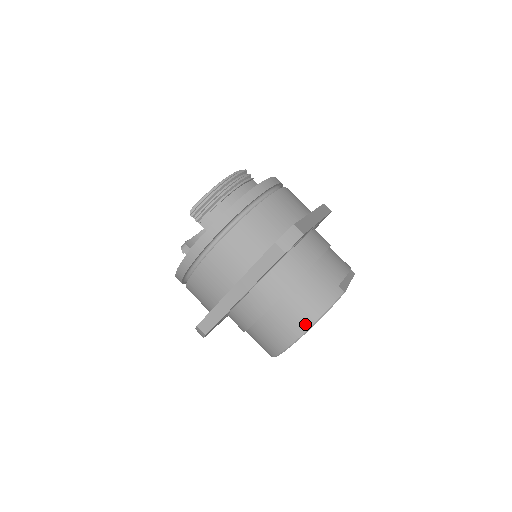
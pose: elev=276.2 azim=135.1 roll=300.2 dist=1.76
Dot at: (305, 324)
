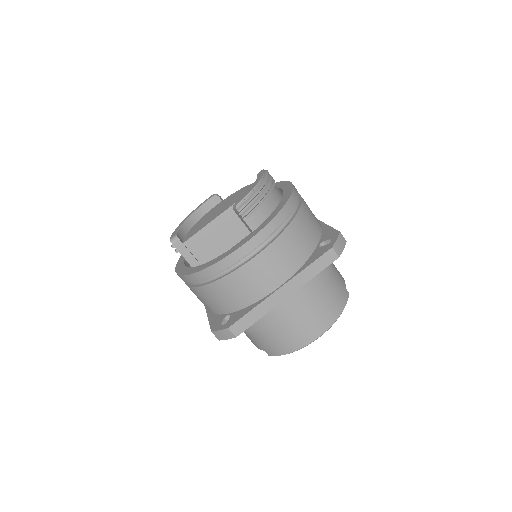
Dot at: (328, 323)
